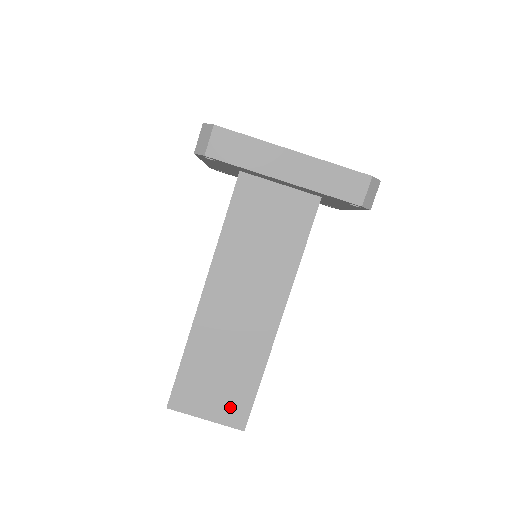
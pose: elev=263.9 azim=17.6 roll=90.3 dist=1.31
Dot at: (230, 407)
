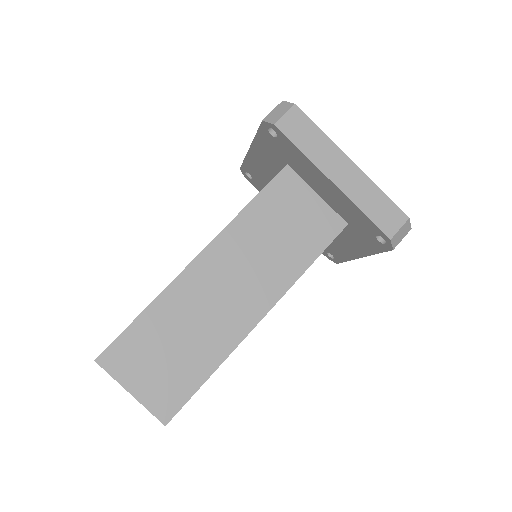
Dot at: (164, 391)
